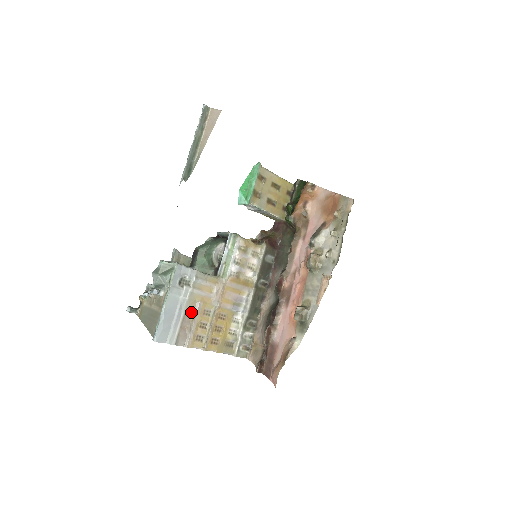
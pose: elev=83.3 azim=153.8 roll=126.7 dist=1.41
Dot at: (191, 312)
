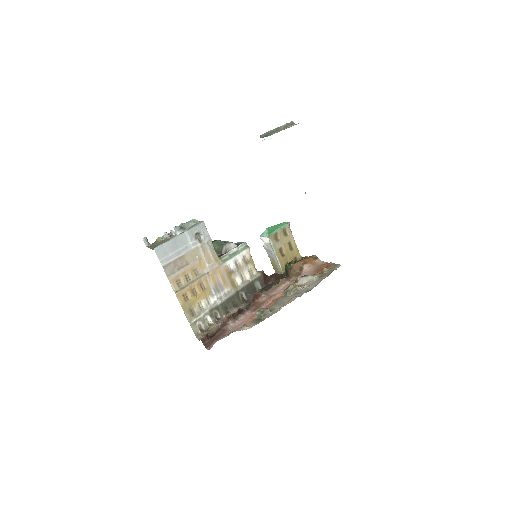
Dot at: (188, 260)
